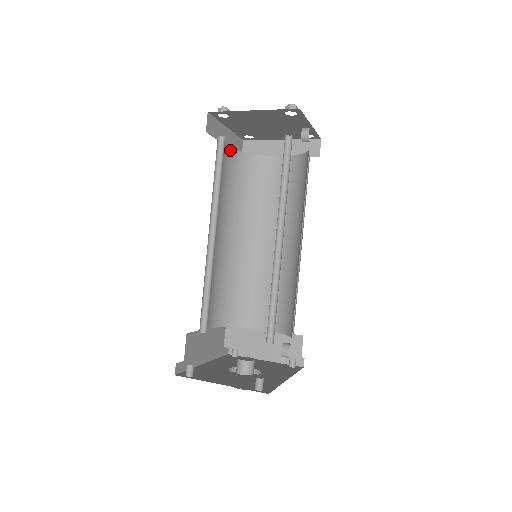
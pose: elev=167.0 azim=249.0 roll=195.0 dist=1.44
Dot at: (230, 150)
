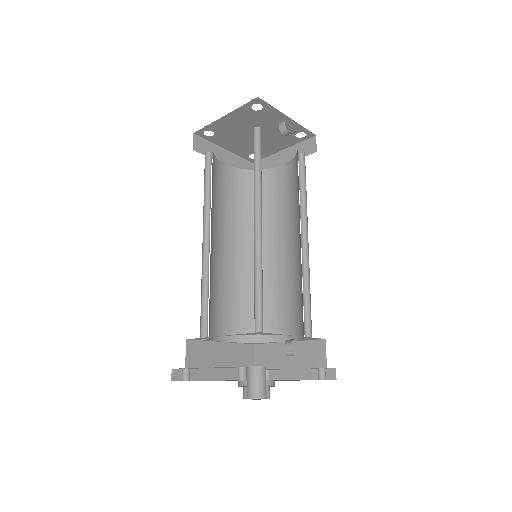
Dot at: (231, 169)
